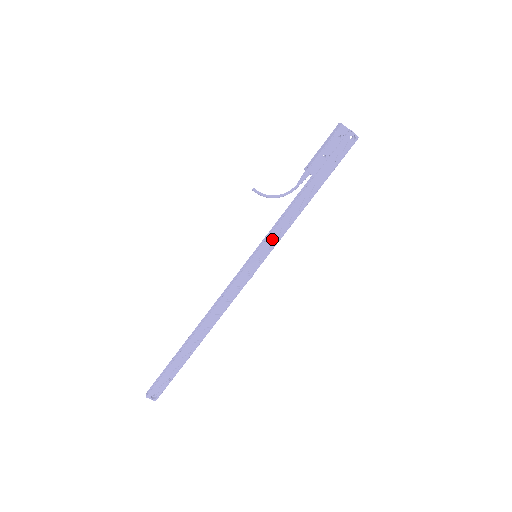
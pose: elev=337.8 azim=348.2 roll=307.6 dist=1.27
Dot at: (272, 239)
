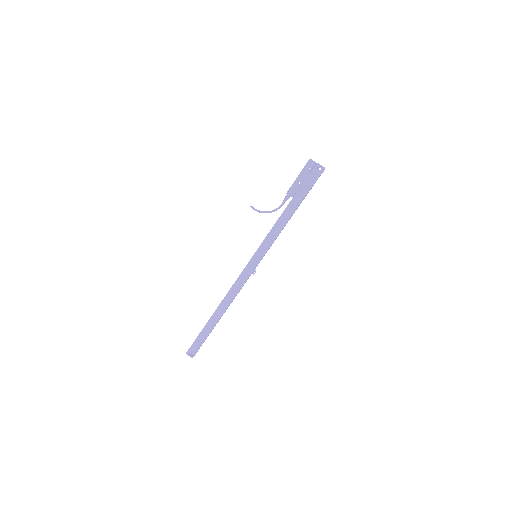
Dot at: (265, 243)
